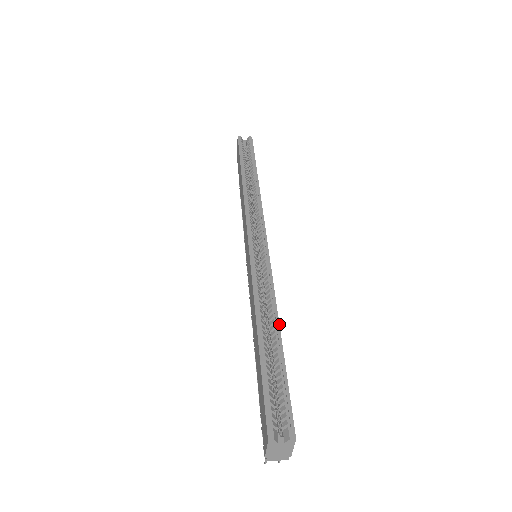
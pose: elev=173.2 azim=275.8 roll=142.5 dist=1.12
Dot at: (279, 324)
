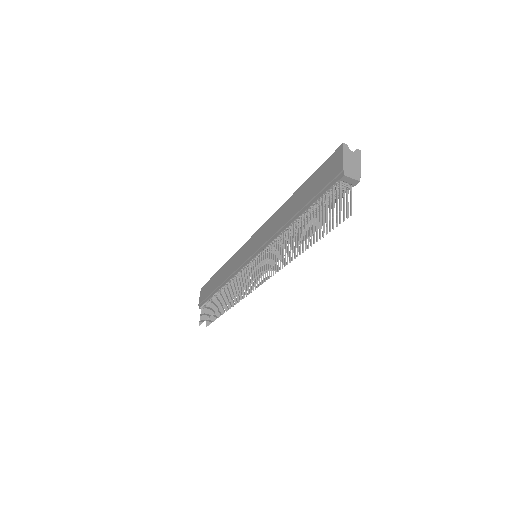
Dot at: occluded
